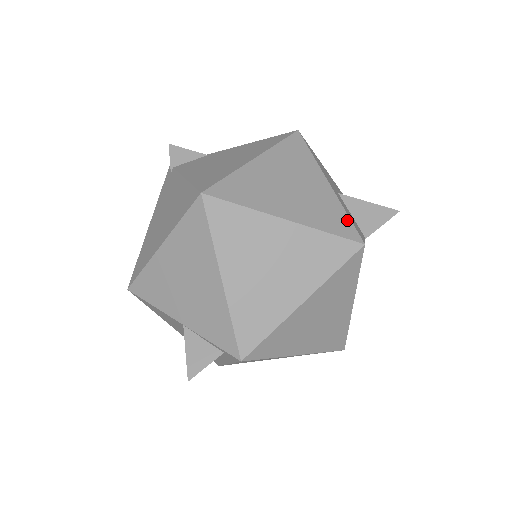
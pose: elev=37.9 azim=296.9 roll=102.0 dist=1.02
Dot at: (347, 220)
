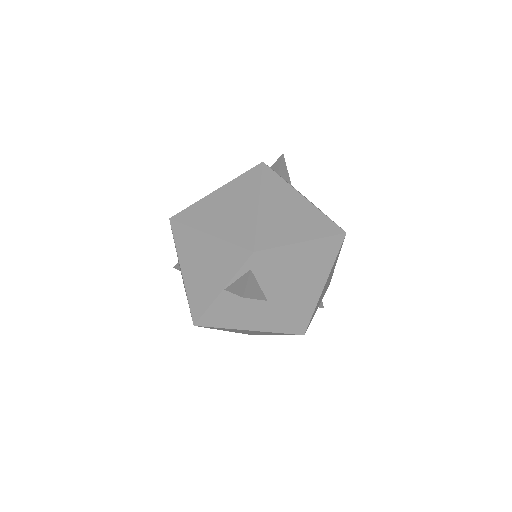
Dot at: occluded
